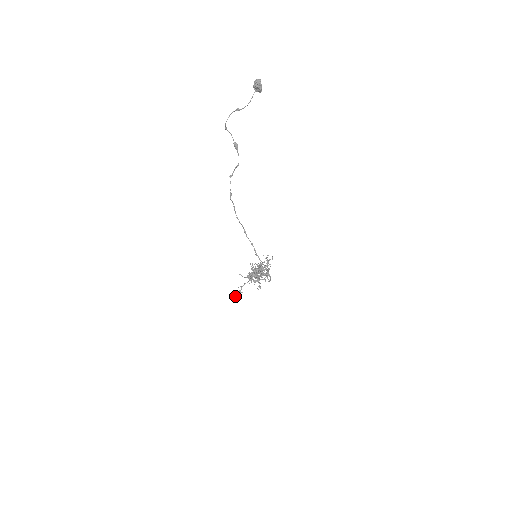
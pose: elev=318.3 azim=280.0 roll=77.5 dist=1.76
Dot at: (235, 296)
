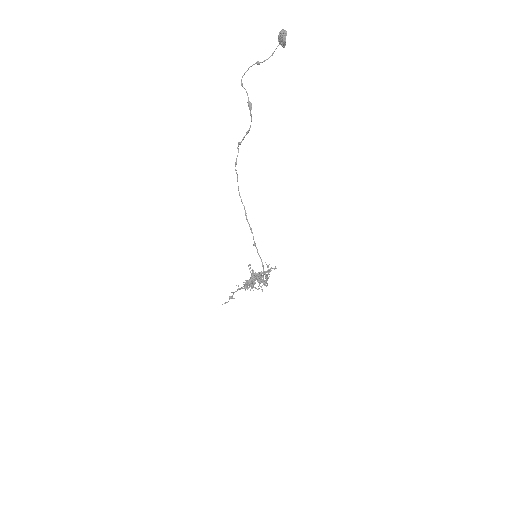
Dot at: (225, 302)
